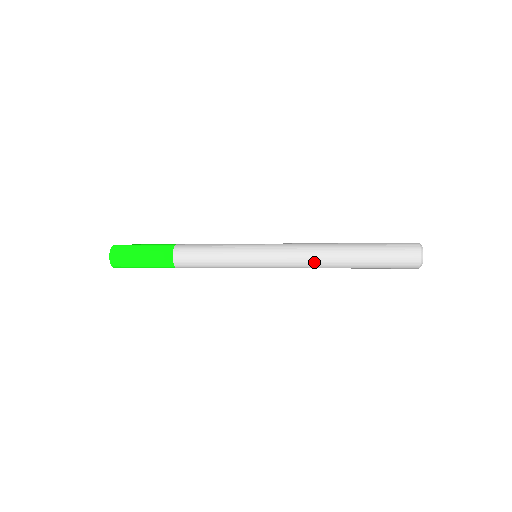
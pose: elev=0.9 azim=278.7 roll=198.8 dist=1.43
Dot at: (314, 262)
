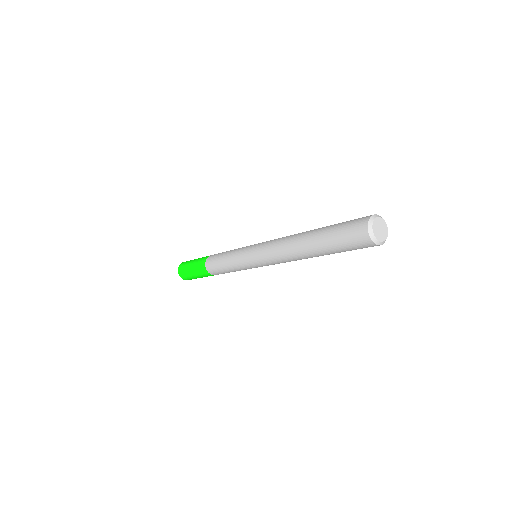
Dot at: (292, 260)
